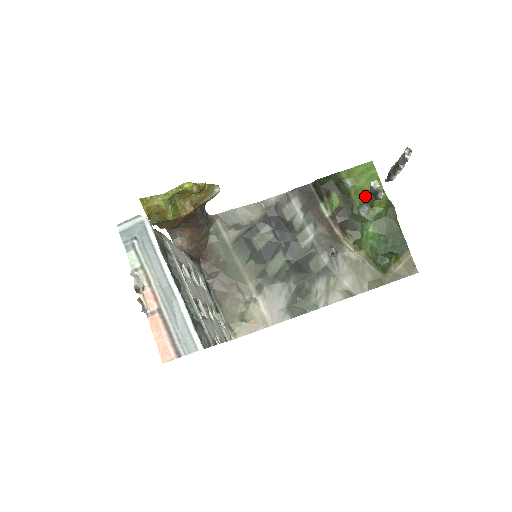
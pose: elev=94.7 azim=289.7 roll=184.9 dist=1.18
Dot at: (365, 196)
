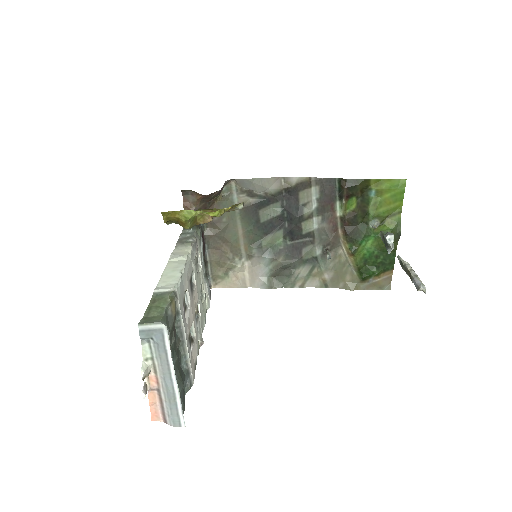
Dot at: (381, 211)
